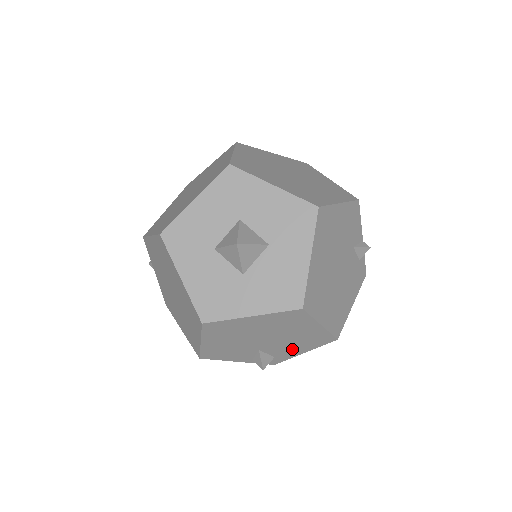
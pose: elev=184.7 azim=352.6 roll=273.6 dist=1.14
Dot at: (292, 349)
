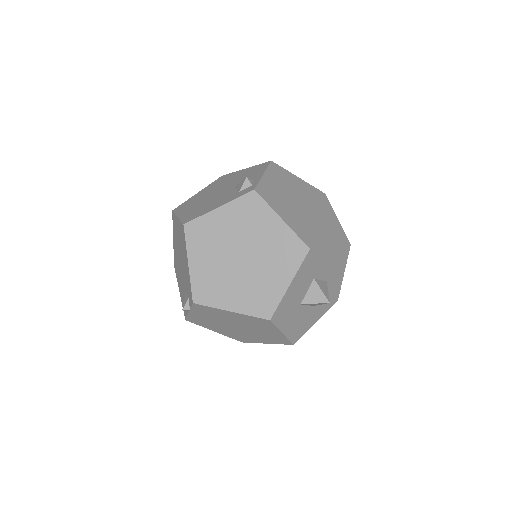
Dot at: occluded
